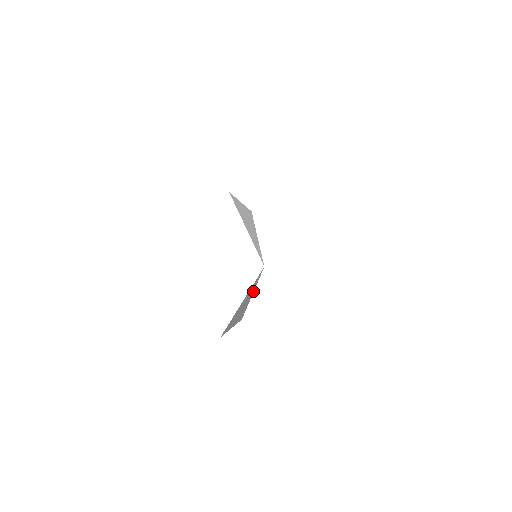
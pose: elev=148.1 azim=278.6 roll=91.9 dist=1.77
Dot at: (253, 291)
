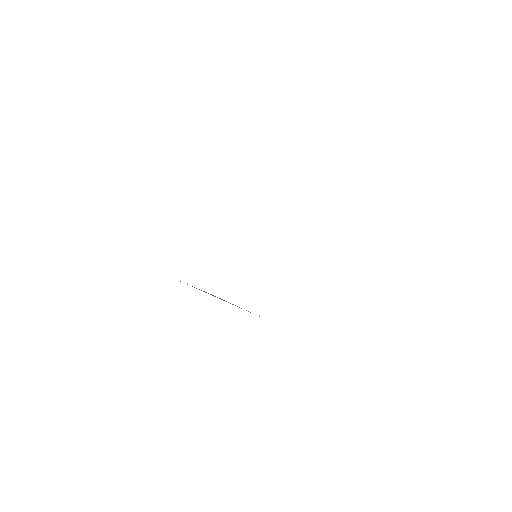
Dot at: occluded
